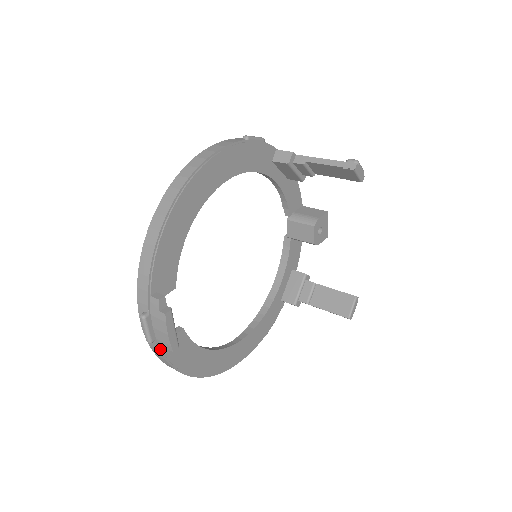
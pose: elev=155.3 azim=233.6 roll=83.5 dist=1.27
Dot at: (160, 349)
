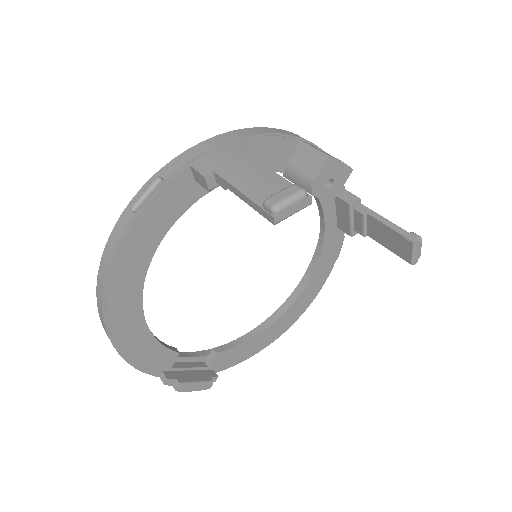
Dot at: occluded
